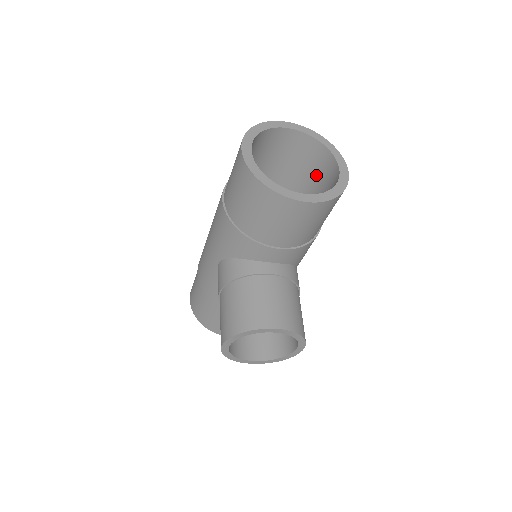
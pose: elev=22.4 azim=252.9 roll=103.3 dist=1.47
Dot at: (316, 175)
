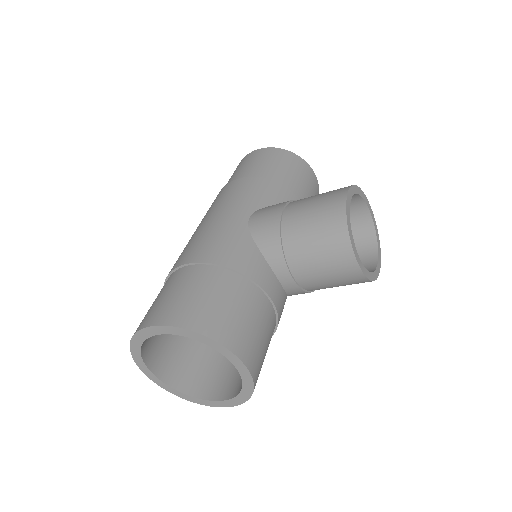
Dot at: occluded
